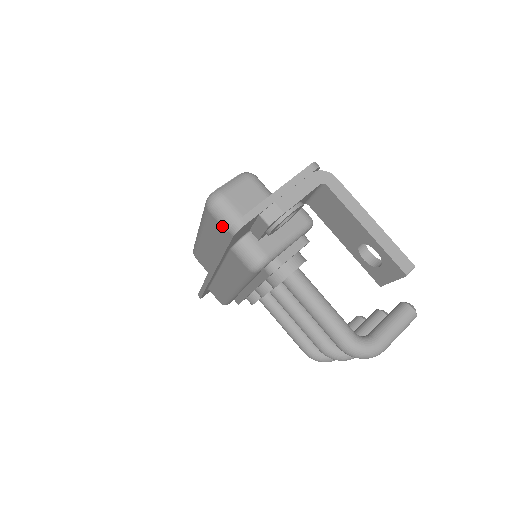
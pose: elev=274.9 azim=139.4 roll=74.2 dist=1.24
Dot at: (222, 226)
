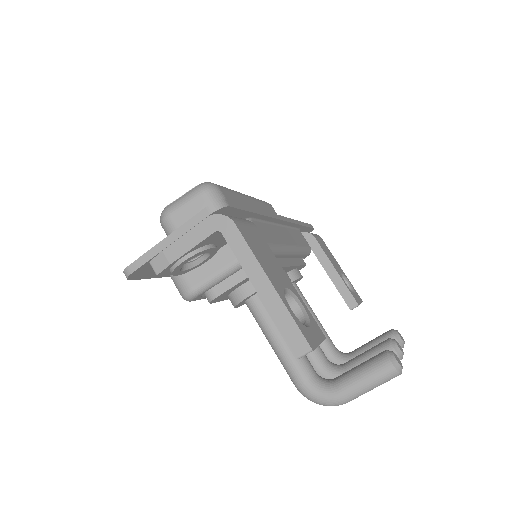
Dot at: occluded
